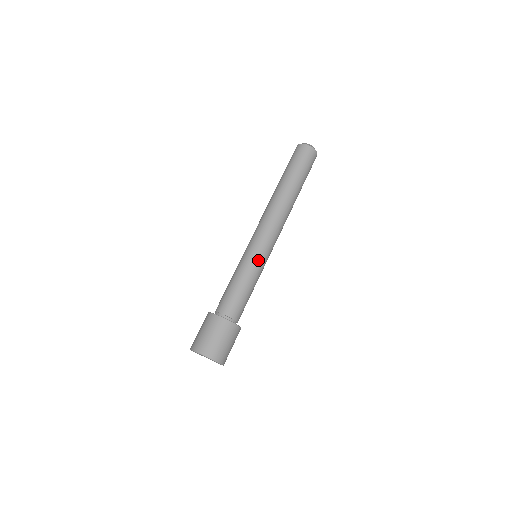
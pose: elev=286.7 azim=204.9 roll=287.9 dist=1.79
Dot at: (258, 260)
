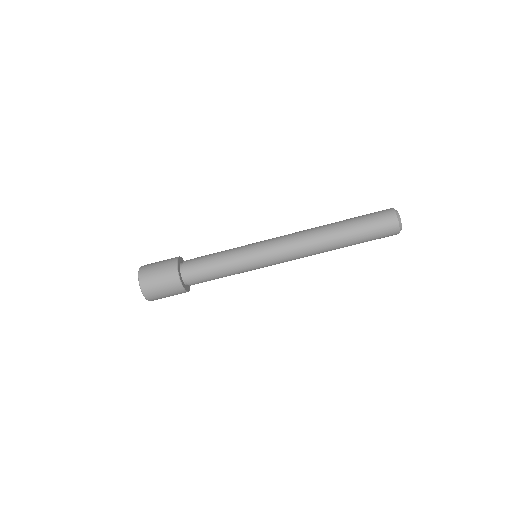
Dot at: (250, 264)
